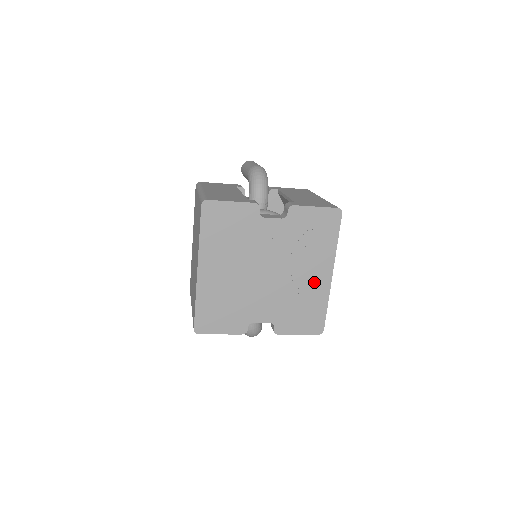
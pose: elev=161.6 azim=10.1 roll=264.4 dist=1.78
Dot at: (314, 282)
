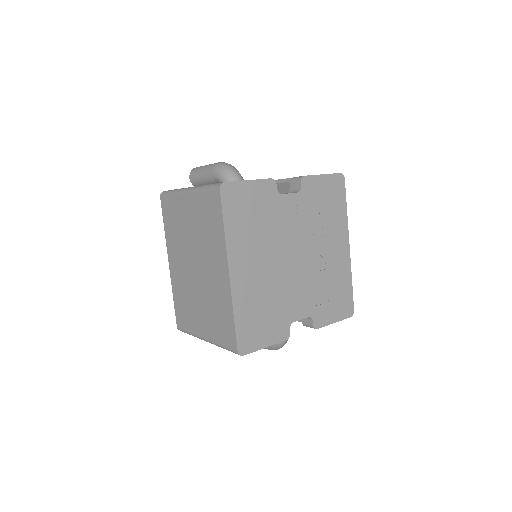
Dot at: (336, 258)
